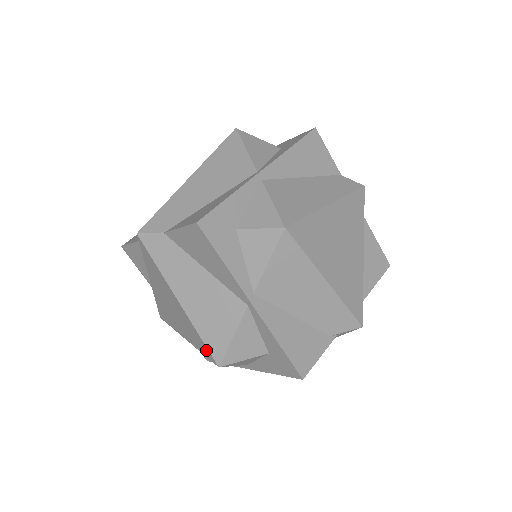
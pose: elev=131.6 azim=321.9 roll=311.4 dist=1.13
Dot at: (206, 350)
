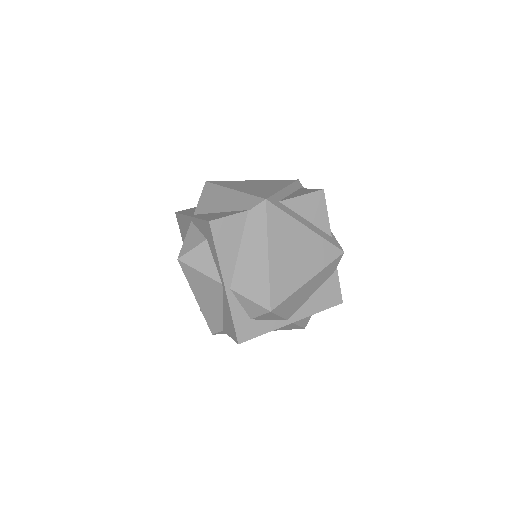
Dot at: occluded
